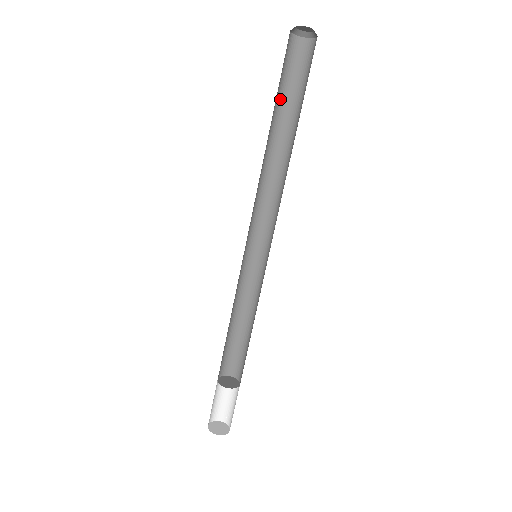
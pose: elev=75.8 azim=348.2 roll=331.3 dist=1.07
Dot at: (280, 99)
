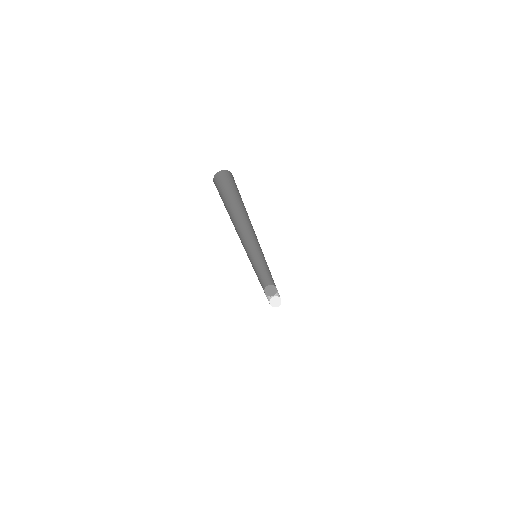
Dot at: (225, 205)
